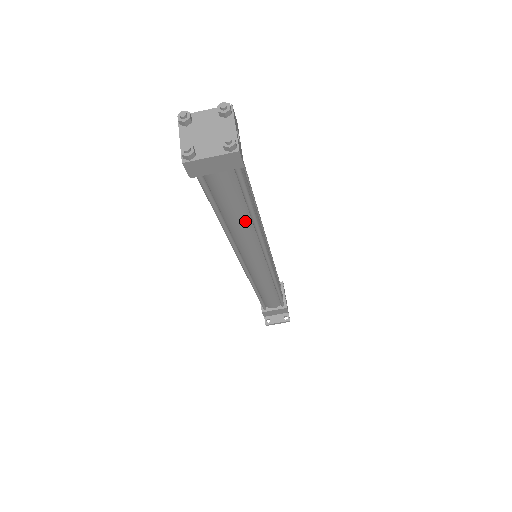
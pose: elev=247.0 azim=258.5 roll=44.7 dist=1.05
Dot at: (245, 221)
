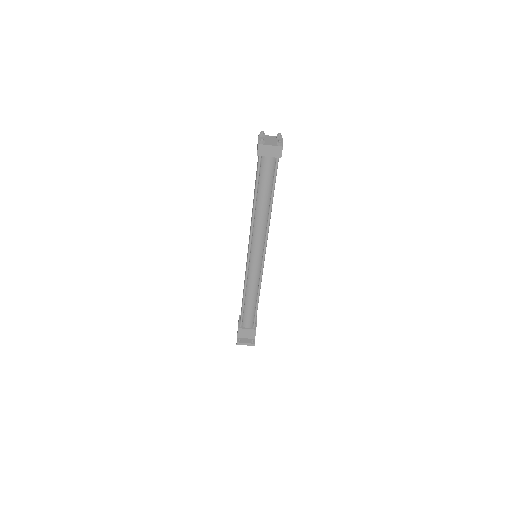
Dot at: (266, 205)
